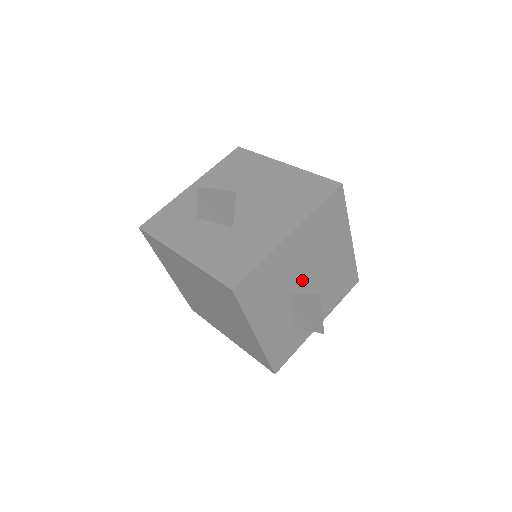
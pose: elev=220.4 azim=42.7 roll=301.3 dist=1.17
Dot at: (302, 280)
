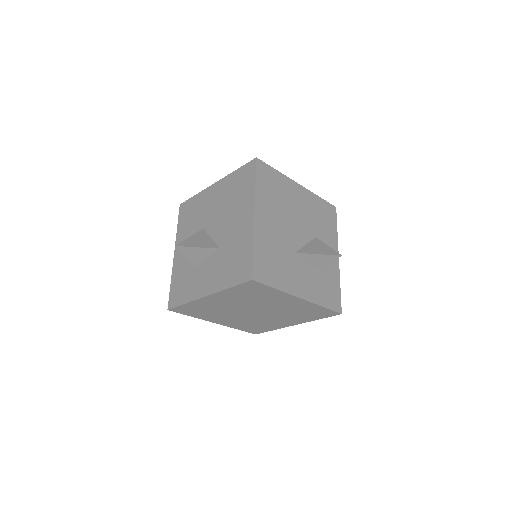
Dot at: (294, 238)
